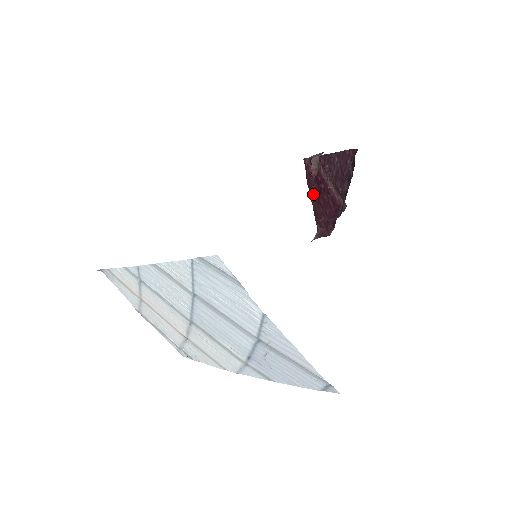
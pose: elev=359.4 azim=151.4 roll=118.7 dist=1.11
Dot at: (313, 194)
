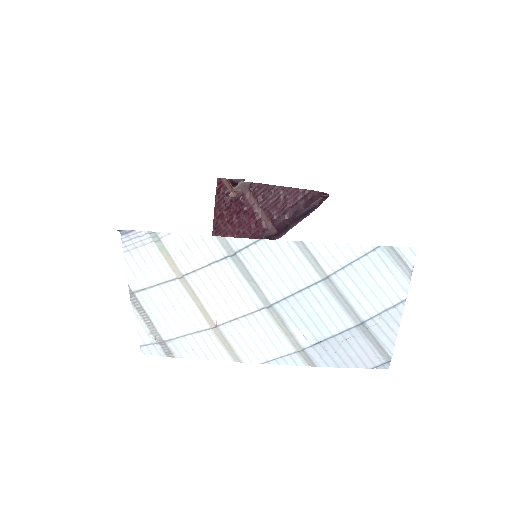
Dot at: (221, 212)
